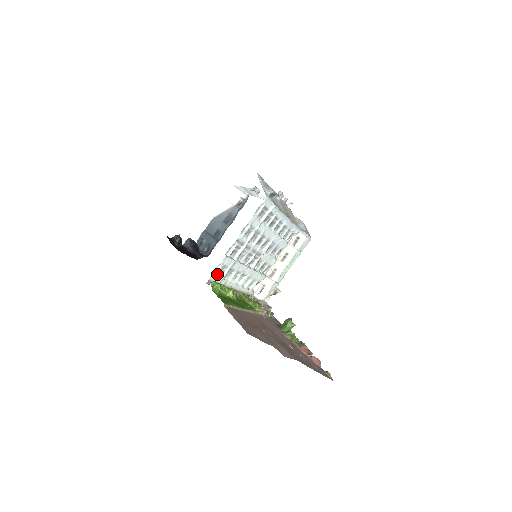
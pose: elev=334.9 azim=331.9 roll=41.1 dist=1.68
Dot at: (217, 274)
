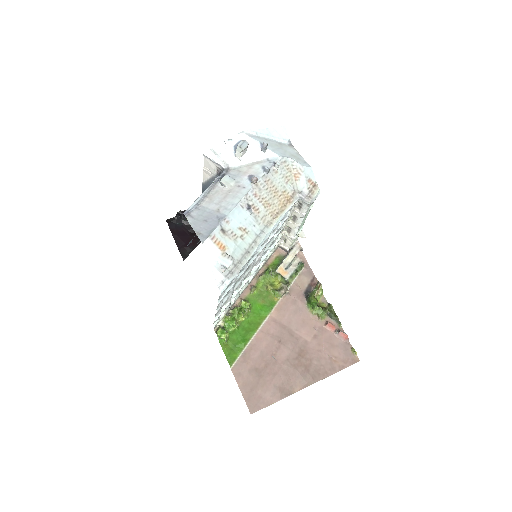
Dot at: occluded
